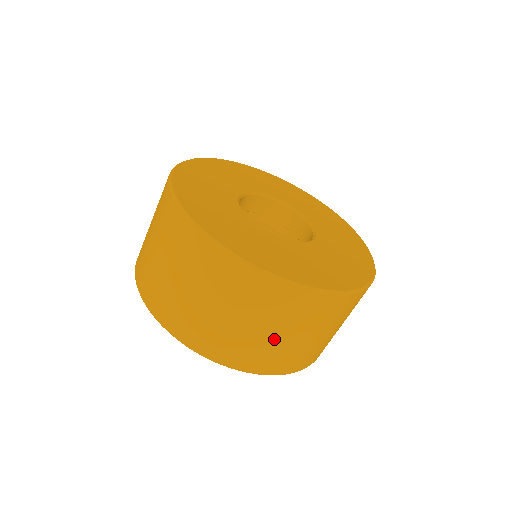
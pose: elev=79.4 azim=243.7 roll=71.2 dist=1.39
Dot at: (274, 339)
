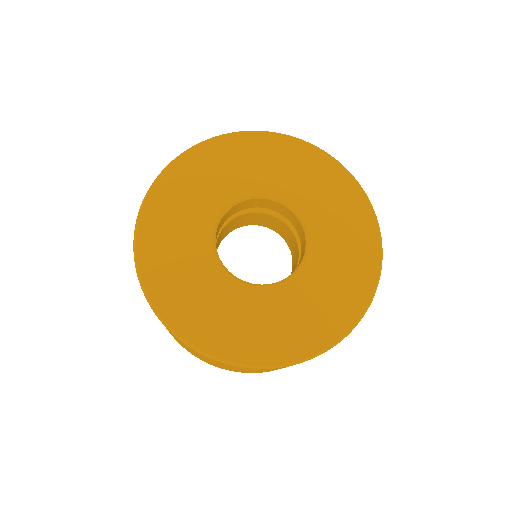
Dot at: occluded
